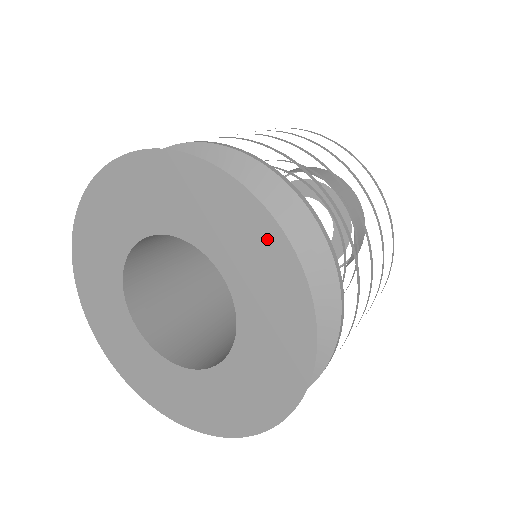
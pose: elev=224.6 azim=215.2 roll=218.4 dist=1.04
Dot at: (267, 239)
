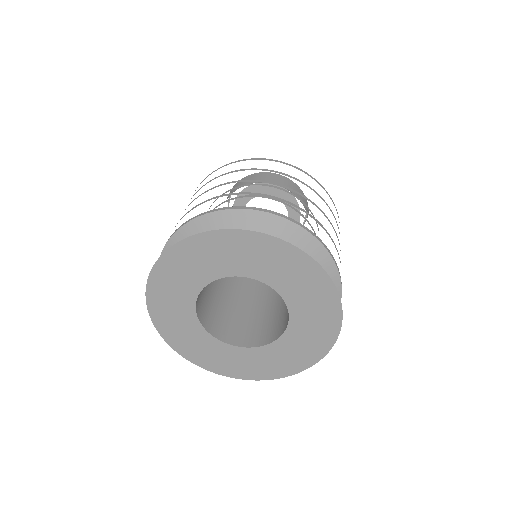
Dot at: (330, 307)
